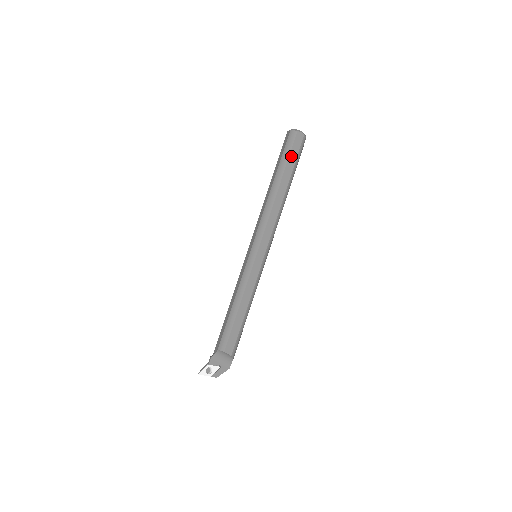
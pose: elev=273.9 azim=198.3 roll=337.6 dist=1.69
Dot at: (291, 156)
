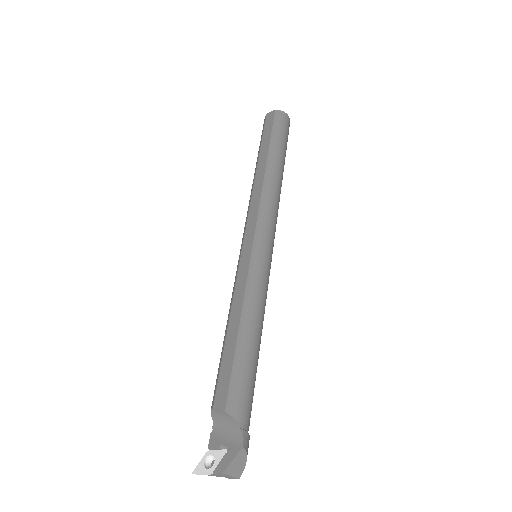
Dot at: (265, 135)
